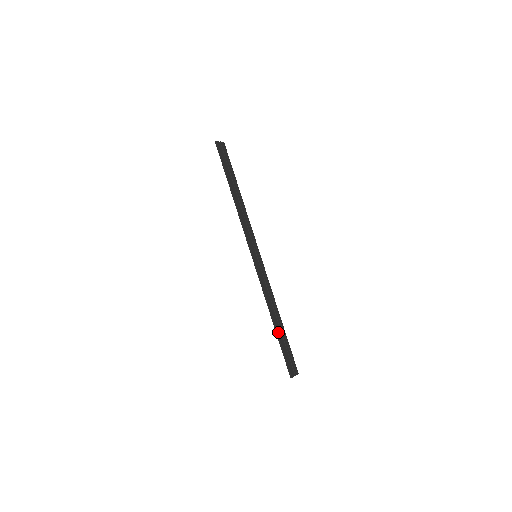
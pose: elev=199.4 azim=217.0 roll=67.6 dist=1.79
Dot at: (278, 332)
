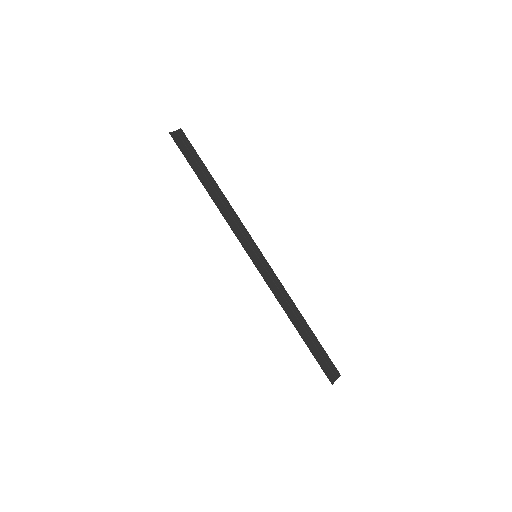
Dot at: (304, 337)
